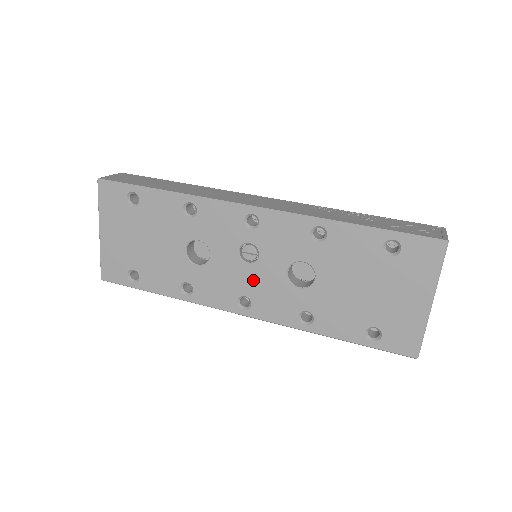
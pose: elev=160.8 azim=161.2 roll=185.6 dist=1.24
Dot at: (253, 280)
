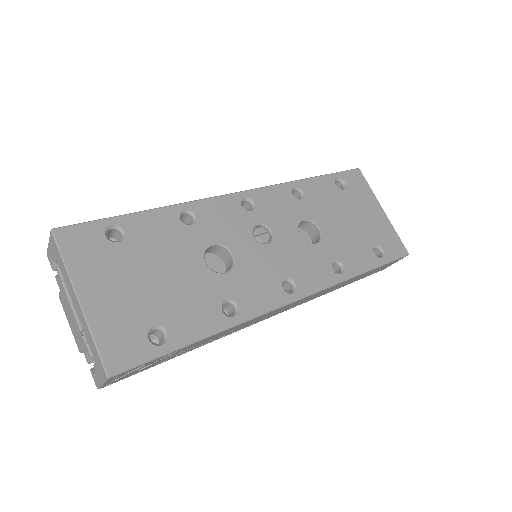
Dot at: (282, 257)
